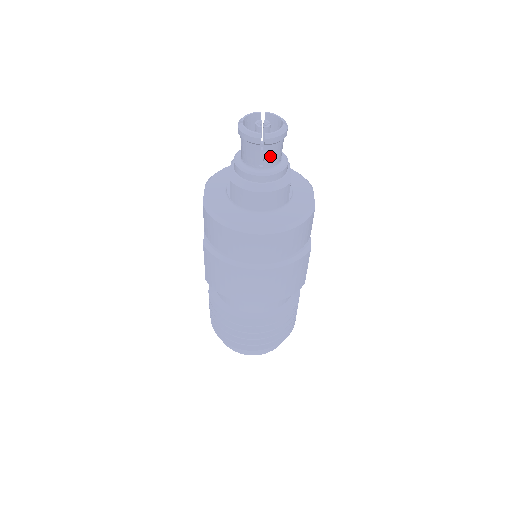
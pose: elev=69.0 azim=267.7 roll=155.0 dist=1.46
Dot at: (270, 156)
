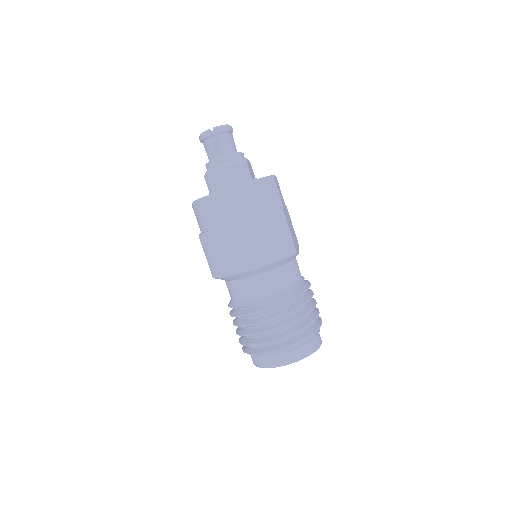
Dot at: (223, 144)
